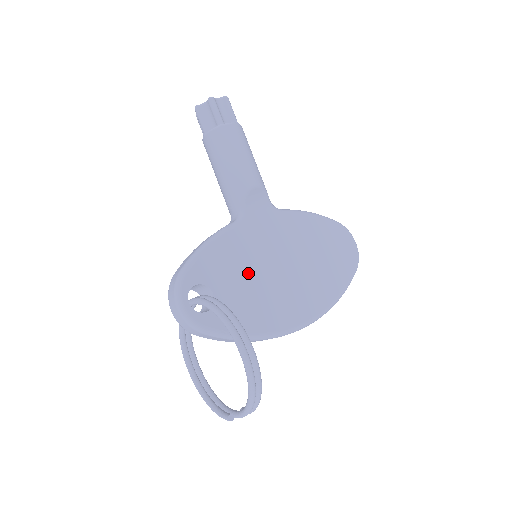
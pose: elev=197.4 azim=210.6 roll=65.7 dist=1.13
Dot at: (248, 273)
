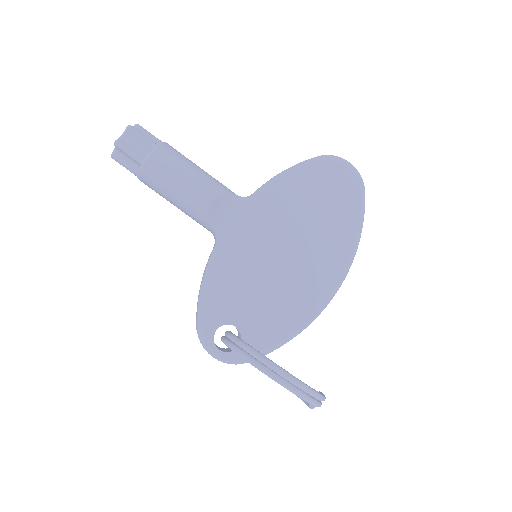
Dot at: (255, 285)
